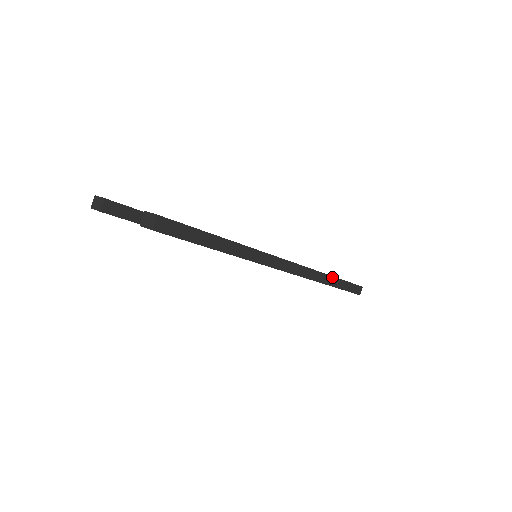
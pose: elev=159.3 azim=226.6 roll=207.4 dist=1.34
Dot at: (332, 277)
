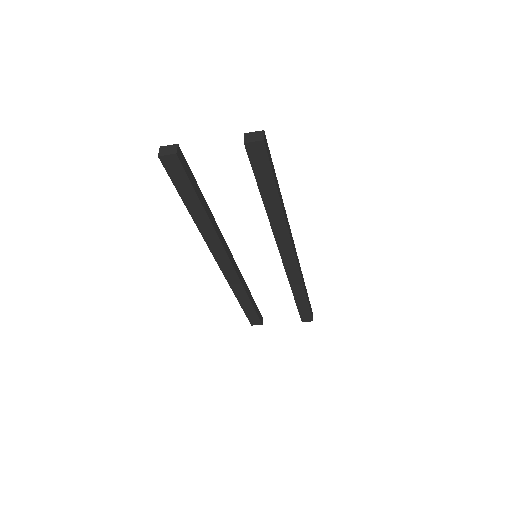
Dot at: (305, 287)
